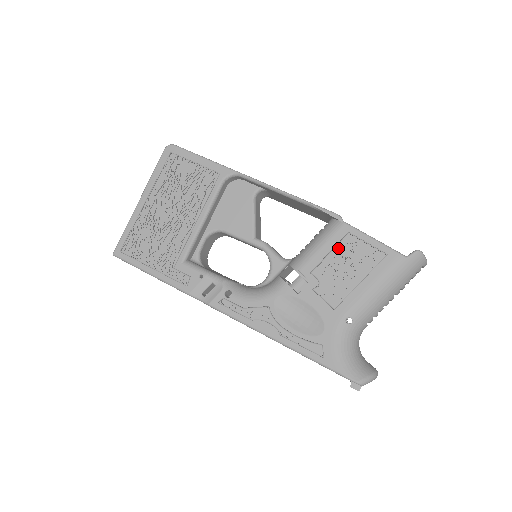
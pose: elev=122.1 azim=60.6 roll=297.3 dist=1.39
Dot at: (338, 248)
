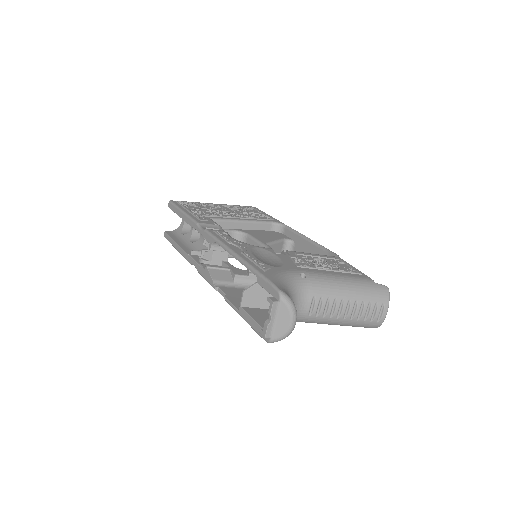
Dot at: (326, 259)
